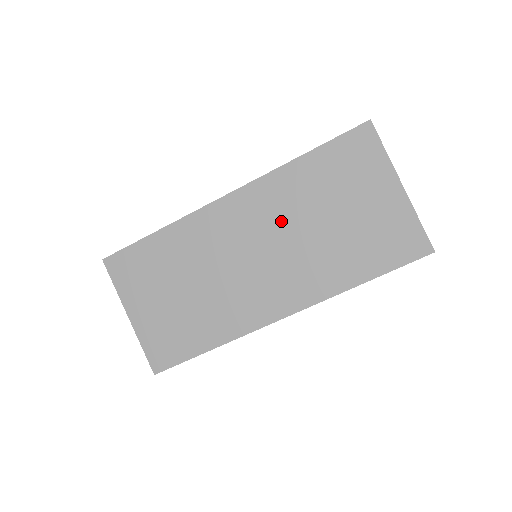
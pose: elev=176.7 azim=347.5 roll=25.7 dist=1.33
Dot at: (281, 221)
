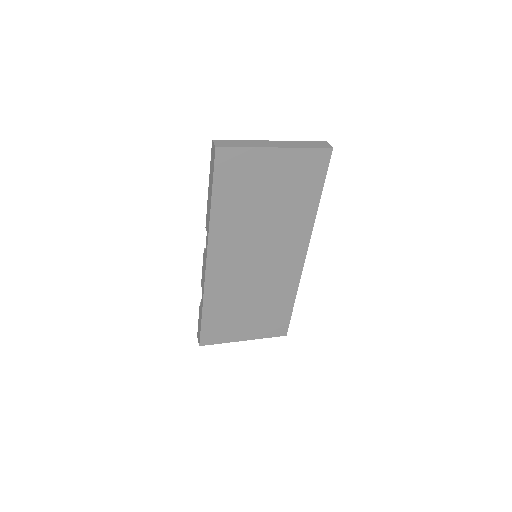
Dot at: (247, 236)
